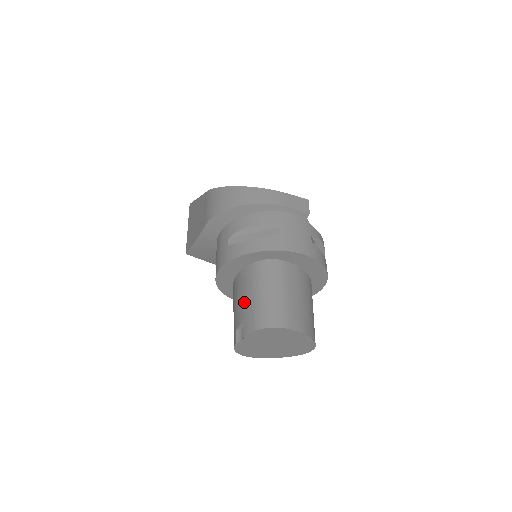
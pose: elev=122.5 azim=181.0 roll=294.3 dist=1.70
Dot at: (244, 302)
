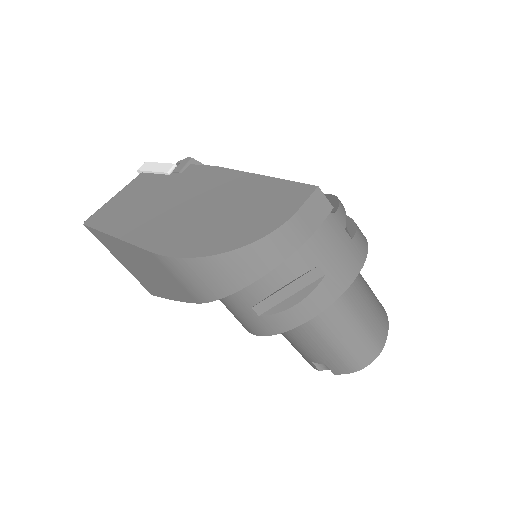
Dot at: (314, 348)
